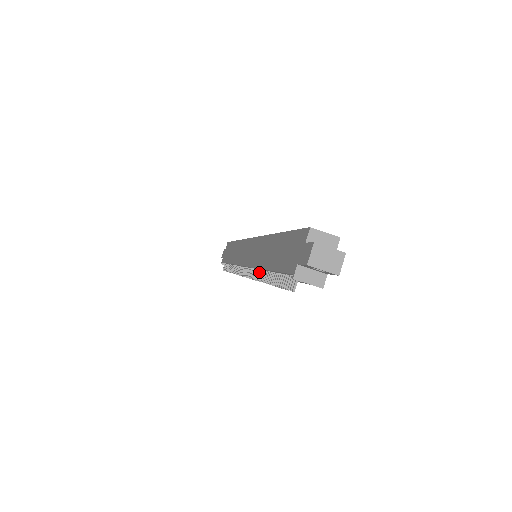
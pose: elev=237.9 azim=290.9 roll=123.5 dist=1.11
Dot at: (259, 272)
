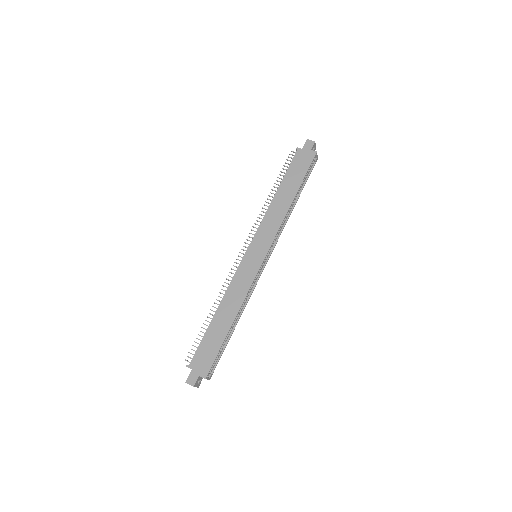
Dot at: (225, 291)
